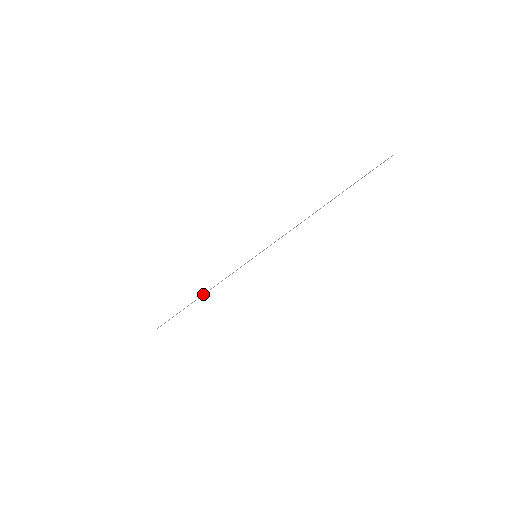
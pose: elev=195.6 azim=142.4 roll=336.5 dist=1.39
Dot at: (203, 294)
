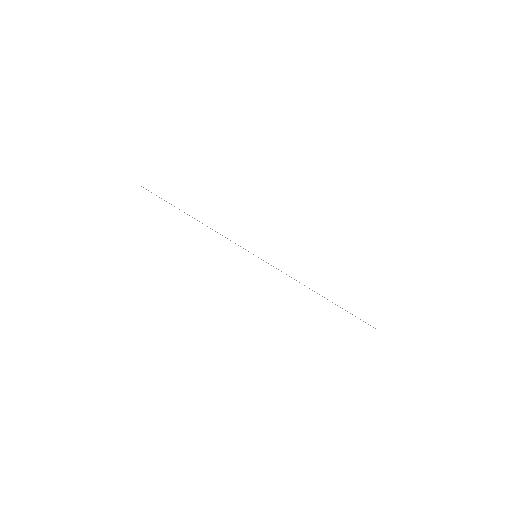
Dot at: (199, 221)
